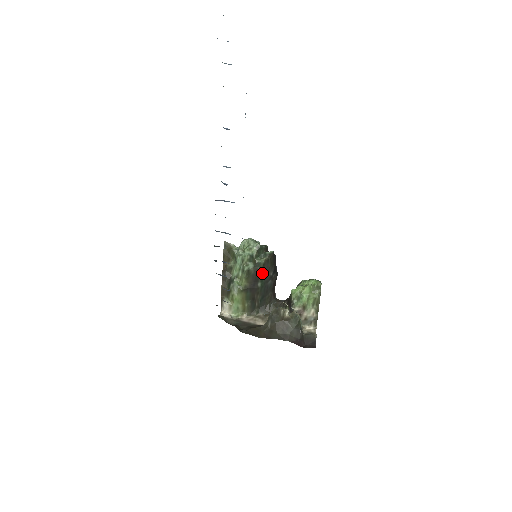
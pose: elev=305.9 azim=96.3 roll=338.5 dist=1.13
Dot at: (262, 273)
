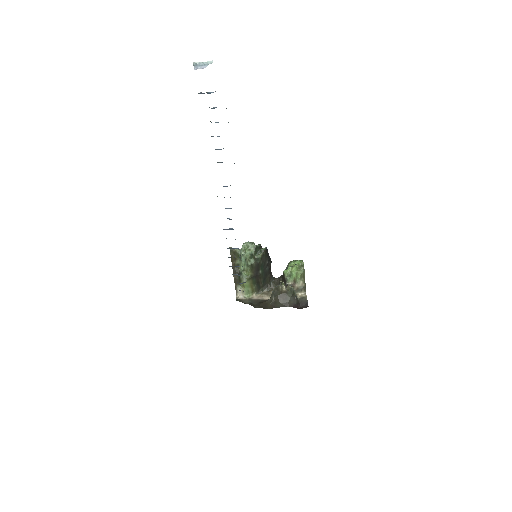
Dot at: (261, 264)
